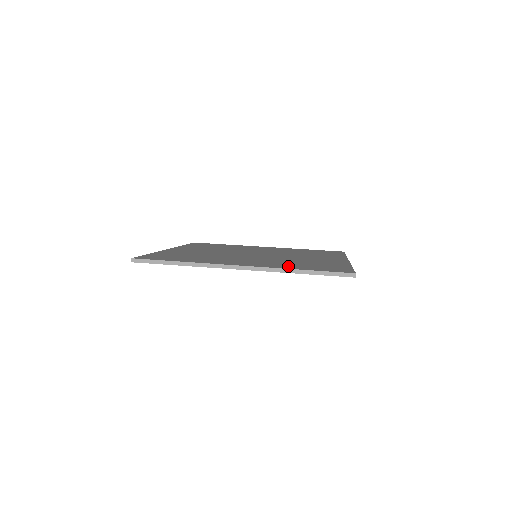
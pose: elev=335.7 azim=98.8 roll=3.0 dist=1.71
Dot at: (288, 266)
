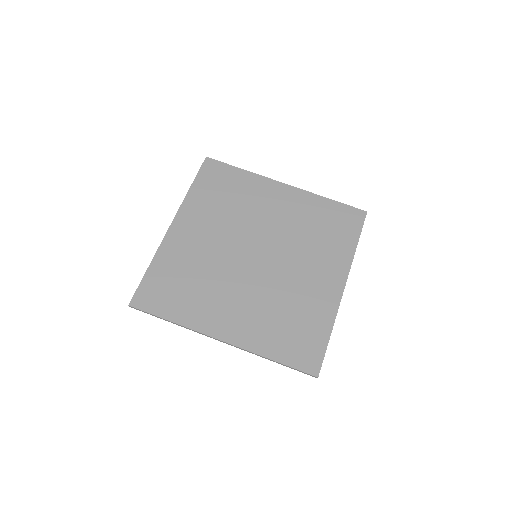
Dot at: (266, 341)
